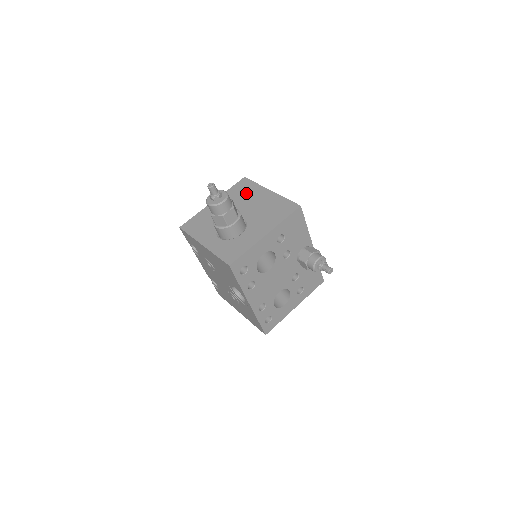
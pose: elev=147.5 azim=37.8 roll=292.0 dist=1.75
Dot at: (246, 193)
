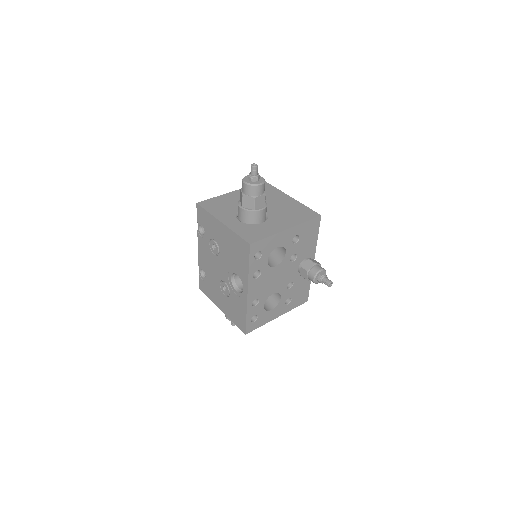
Dot at: (267, 193)
